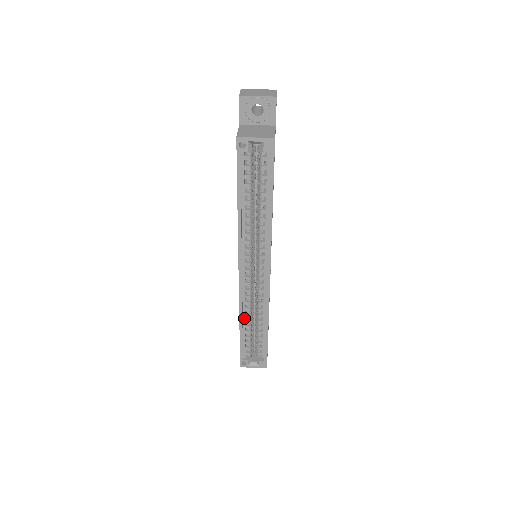
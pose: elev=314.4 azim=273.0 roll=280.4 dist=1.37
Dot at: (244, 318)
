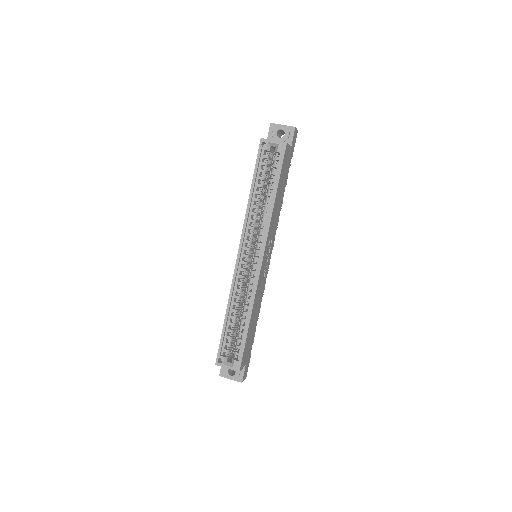
Dot at: (232, 306)
